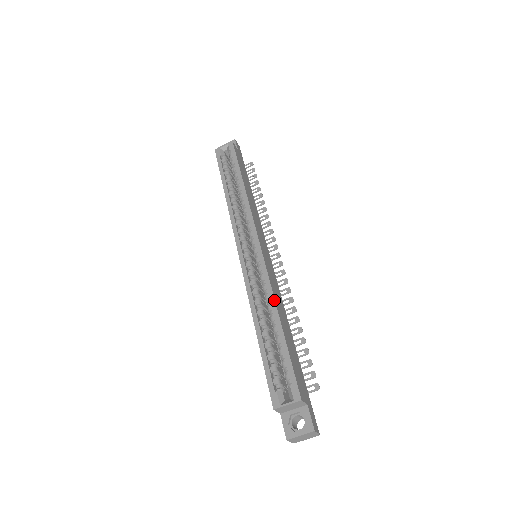
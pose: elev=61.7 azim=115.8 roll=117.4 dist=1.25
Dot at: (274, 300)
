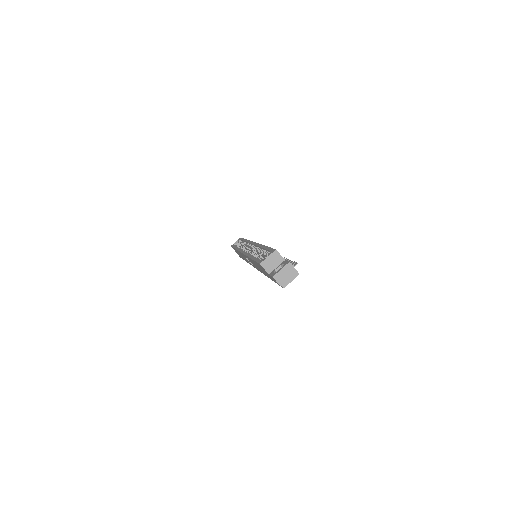
Dot at: (261, 245)
